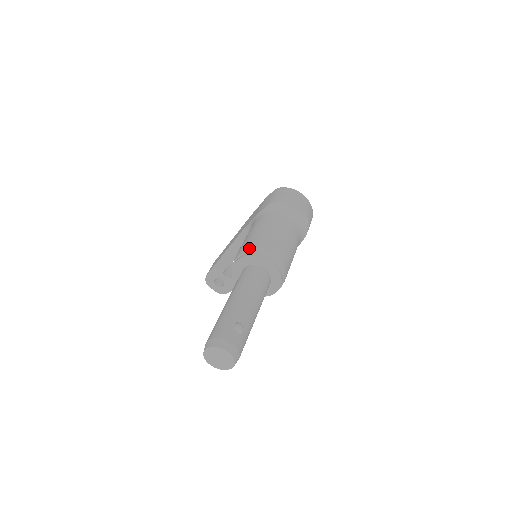
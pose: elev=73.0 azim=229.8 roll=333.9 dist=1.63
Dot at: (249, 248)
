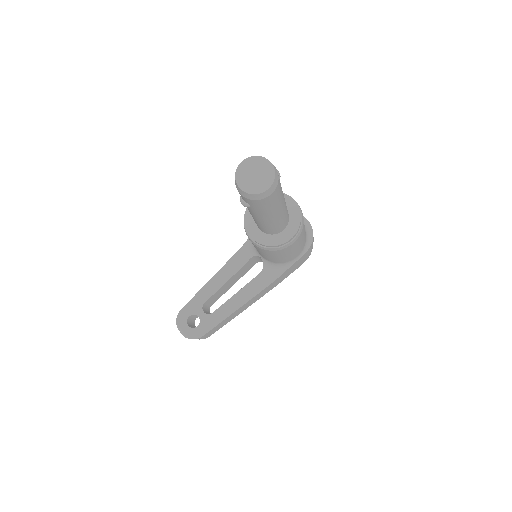
Dot at: occluded
